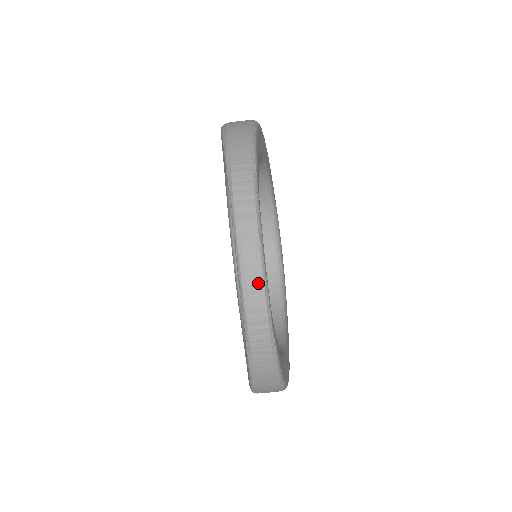
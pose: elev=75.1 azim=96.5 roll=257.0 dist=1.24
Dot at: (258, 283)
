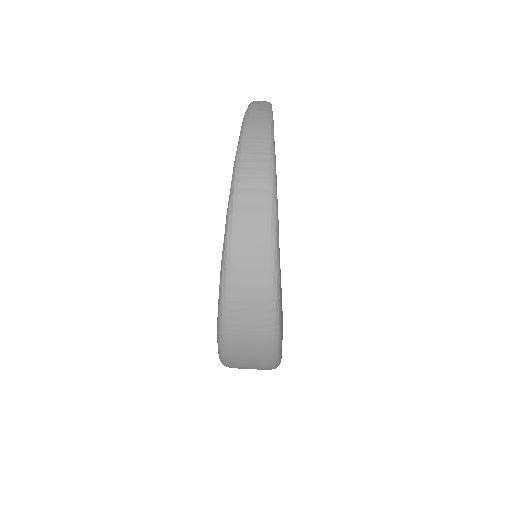
Dot at: occluded
